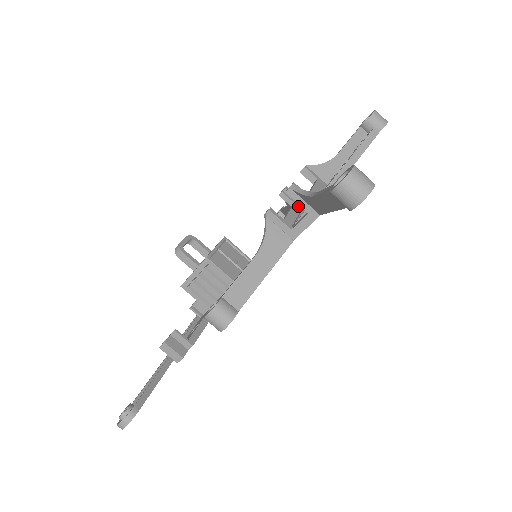
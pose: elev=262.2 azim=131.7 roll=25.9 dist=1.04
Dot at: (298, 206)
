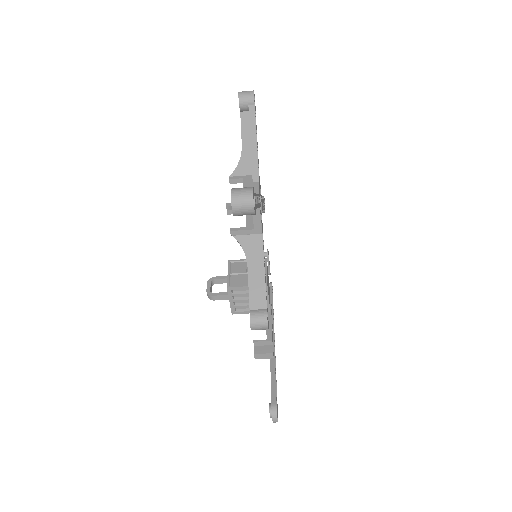
Dot at: occluded
